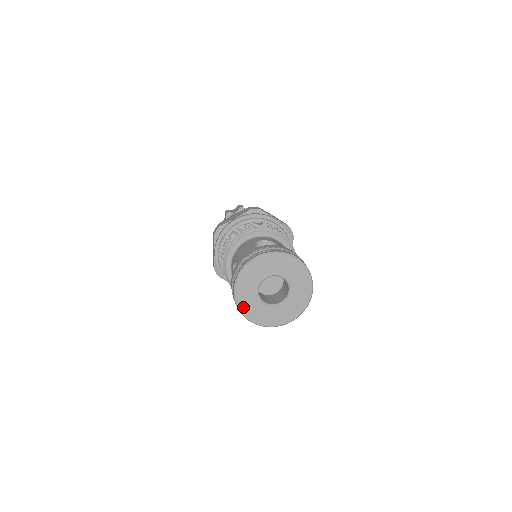
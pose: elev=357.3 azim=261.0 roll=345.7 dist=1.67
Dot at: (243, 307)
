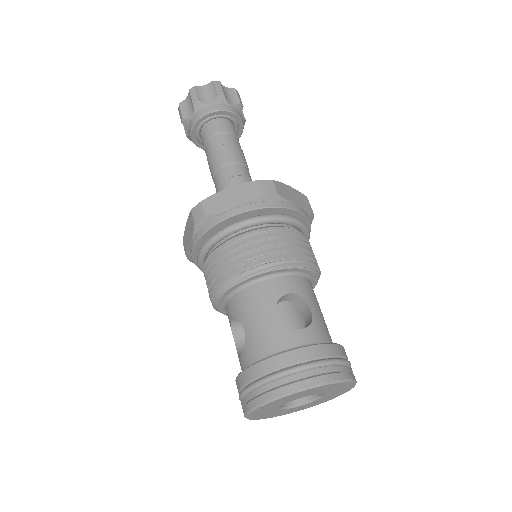
Dot at: (254, 417)
